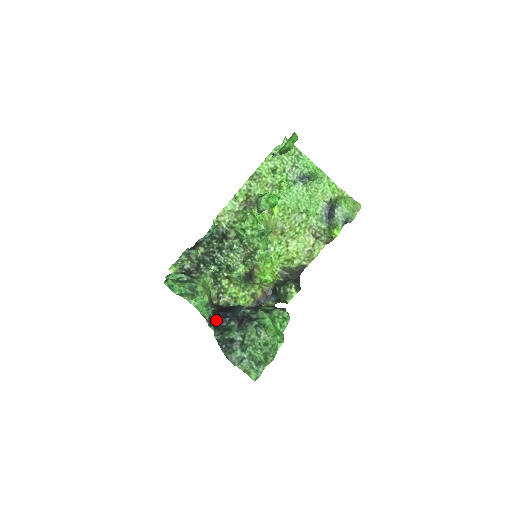
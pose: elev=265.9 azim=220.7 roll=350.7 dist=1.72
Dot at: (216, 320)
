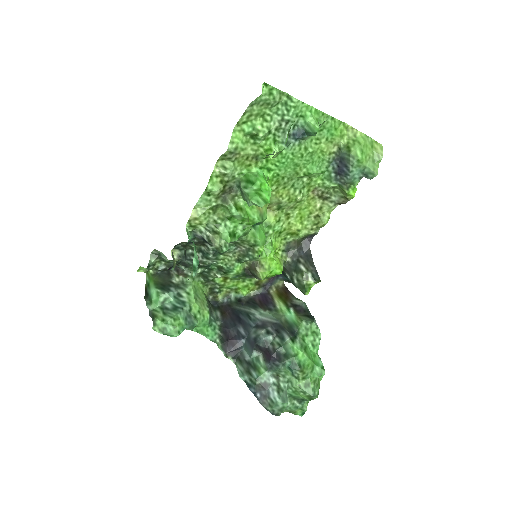
Dot at: (231, 345)
